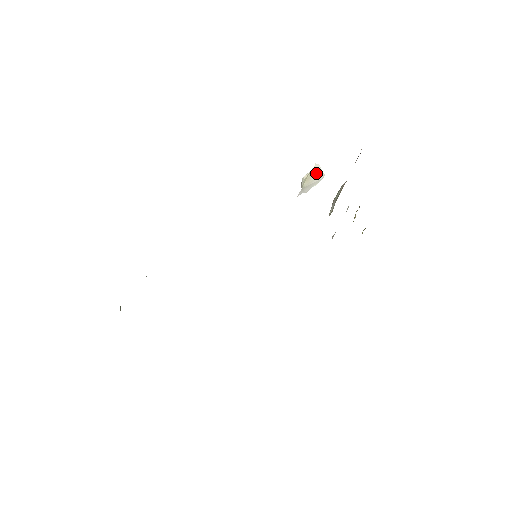
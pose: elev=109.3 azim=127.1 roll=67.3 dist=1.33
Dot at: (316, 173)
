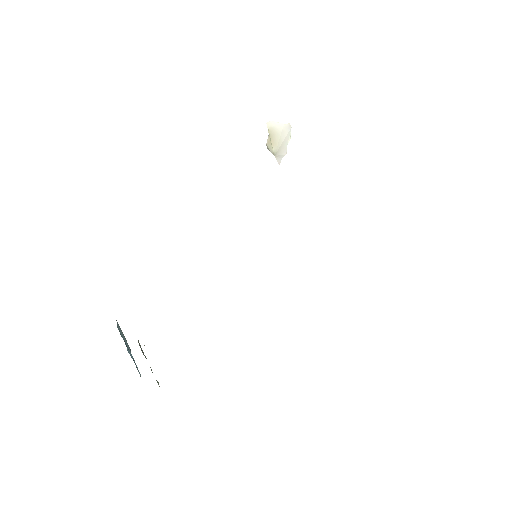
Dot at: (277, 130)
